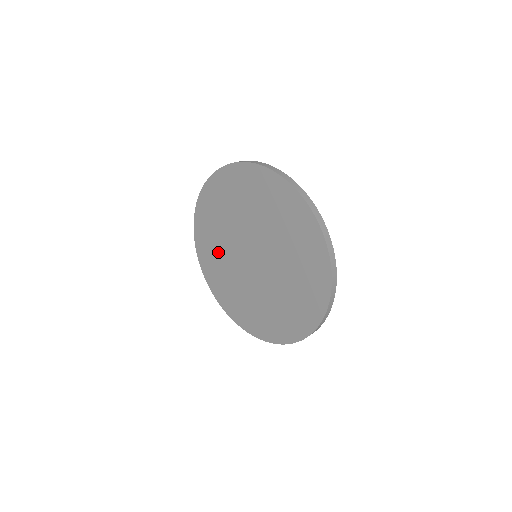
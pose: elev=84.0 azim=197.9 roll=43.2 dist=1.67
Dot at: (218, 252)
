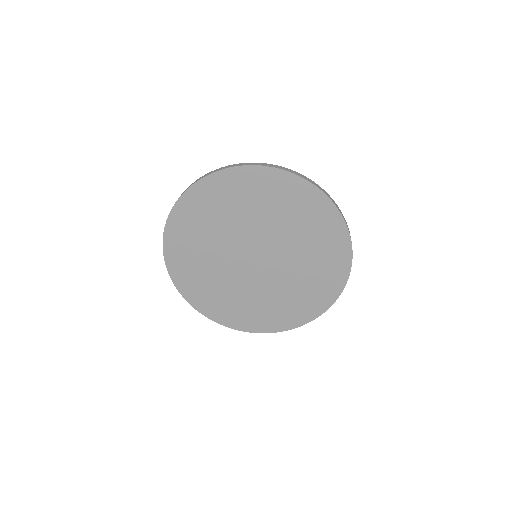
Dot at: (230, 296)
